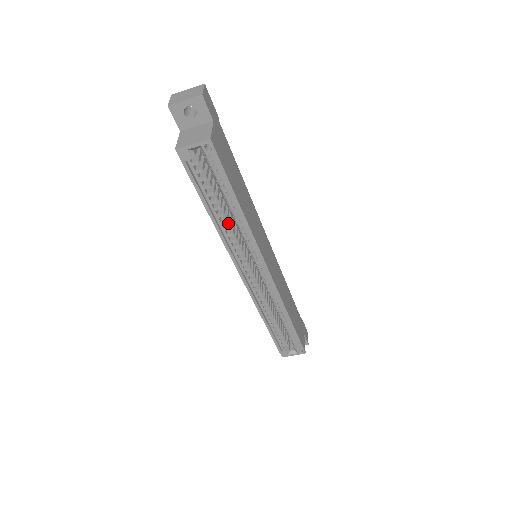
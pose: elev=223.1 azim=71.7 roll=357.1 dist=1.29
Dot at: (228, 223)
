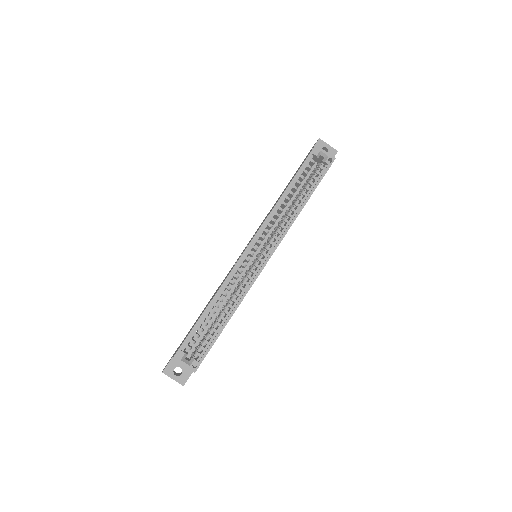
Dot at: (282, 209)
